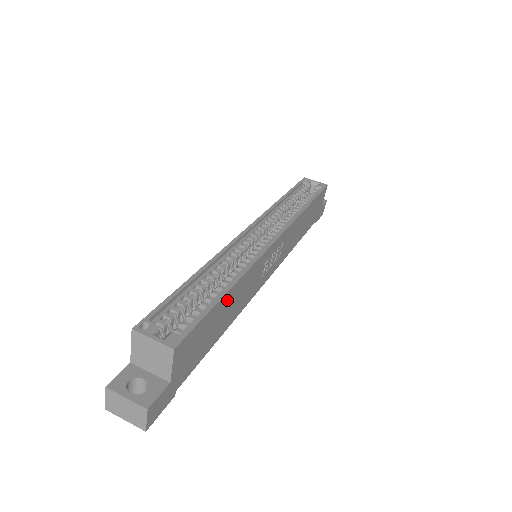
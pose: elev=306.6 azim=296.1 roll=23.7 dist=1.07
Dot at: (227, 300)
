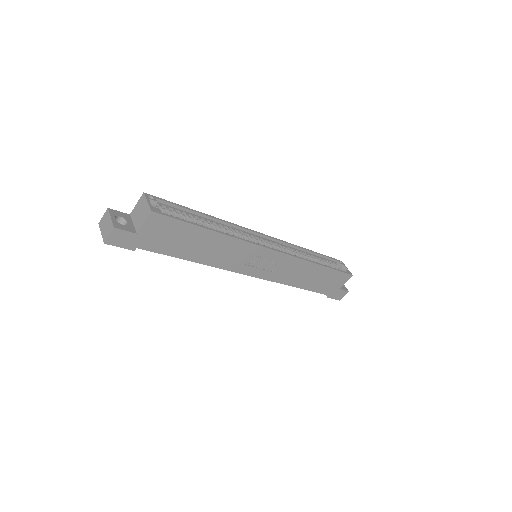
Dot at: (207, 236)
